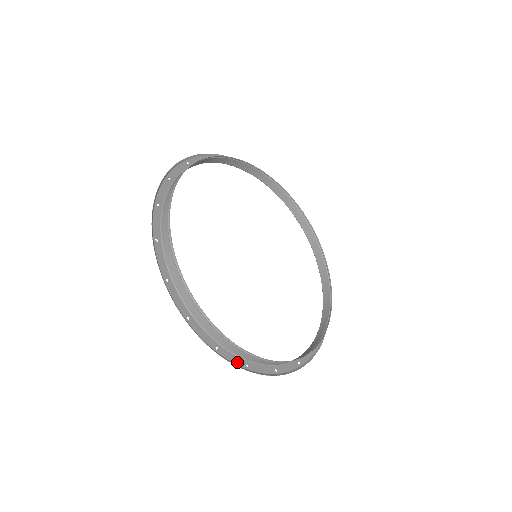
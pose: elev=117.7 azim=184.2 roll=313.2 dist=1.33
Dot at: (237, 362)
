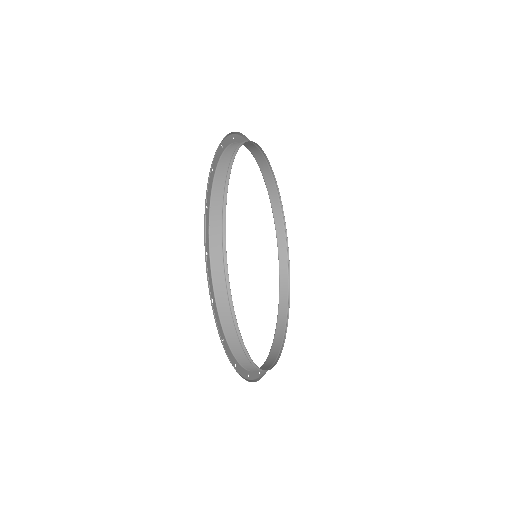
Dot at: (231, 359)
